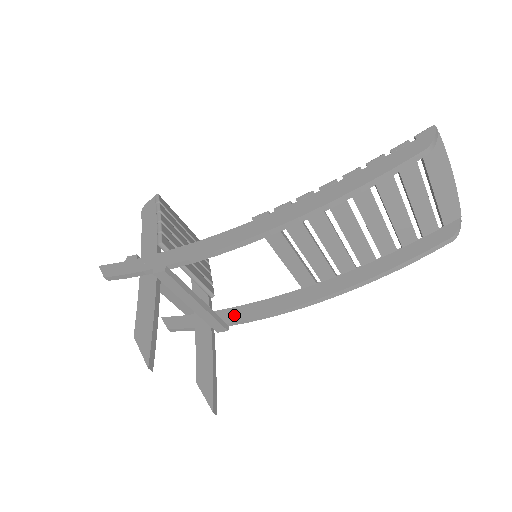
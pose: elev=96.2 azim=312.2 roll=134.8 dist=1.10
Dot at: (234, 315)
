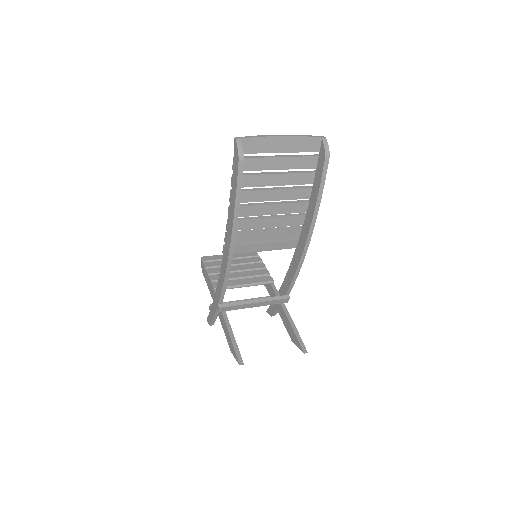
Dot at: (285, 288)
